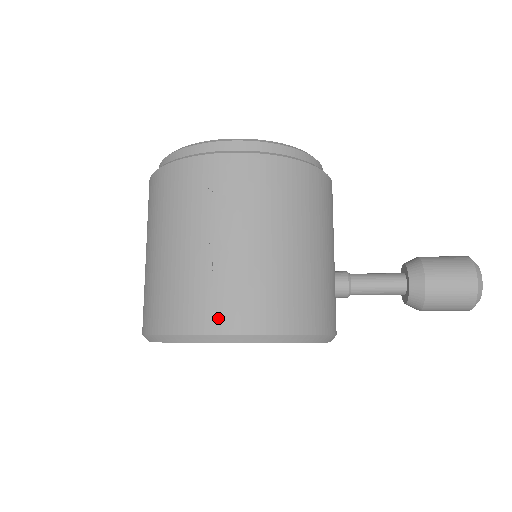
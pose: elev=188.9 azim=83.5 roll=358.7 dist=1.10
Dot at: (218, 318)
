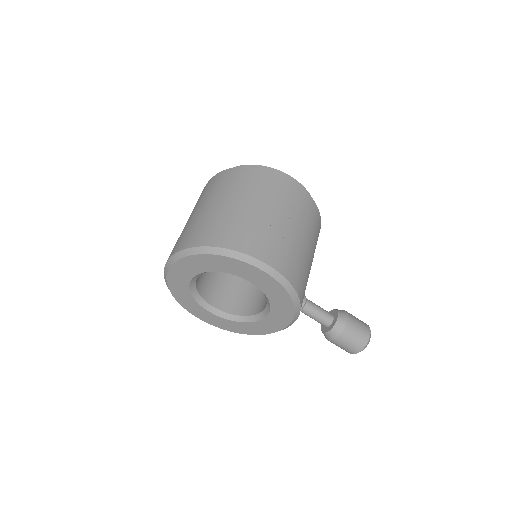
Dot at: (270, 256)
